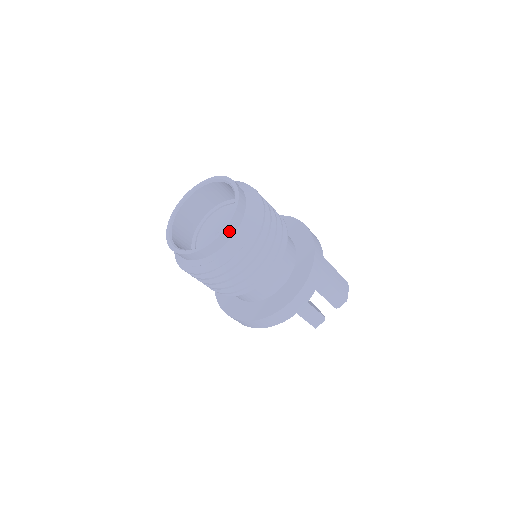
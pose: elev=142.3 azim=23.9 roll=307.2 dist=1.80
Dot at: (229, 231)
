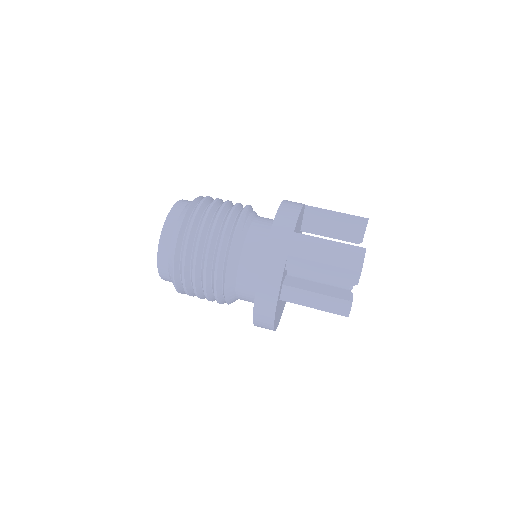
Dot at: (163, 249)
